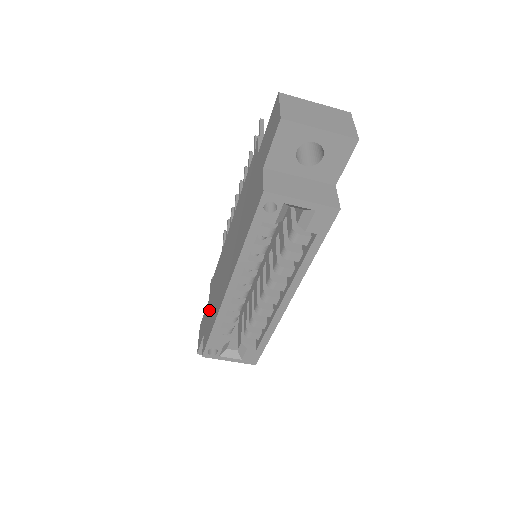
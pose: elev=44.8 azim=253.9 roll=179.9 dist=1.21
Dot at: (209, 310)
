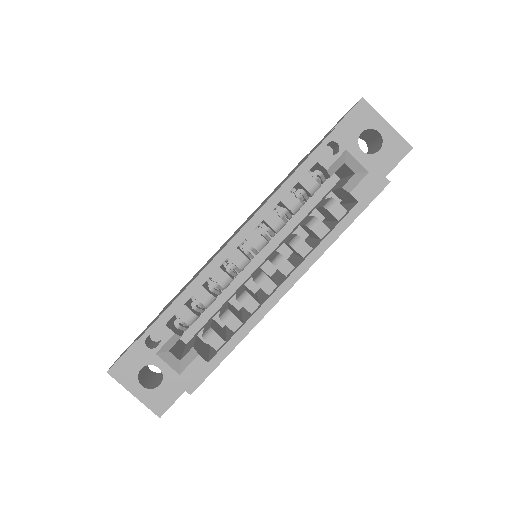
Dot at: (163, 310)
